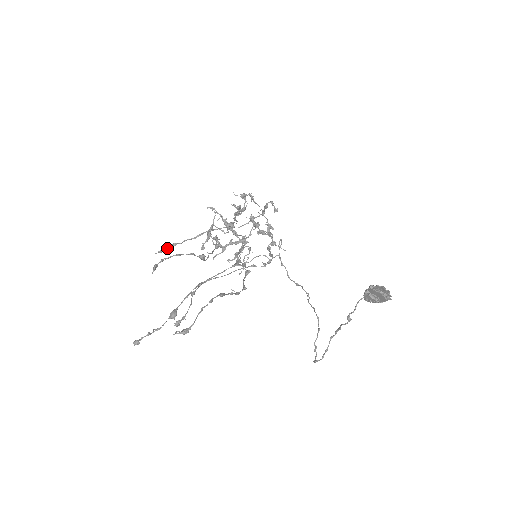
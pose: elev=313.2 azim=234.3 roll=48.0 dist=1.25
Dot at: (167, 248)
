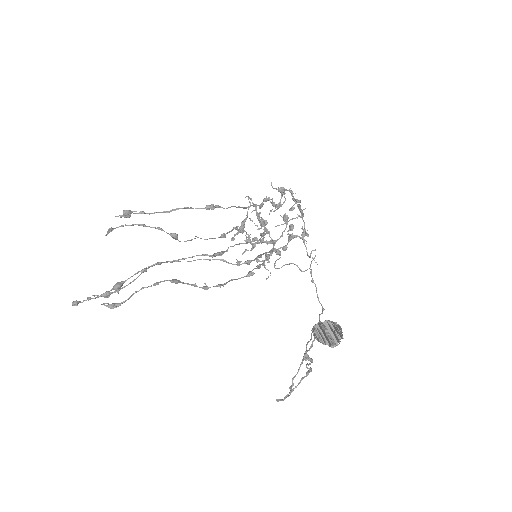
Dot at: (129, 214)
